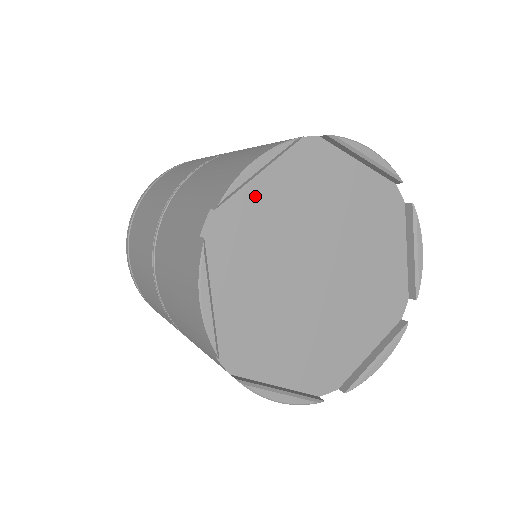
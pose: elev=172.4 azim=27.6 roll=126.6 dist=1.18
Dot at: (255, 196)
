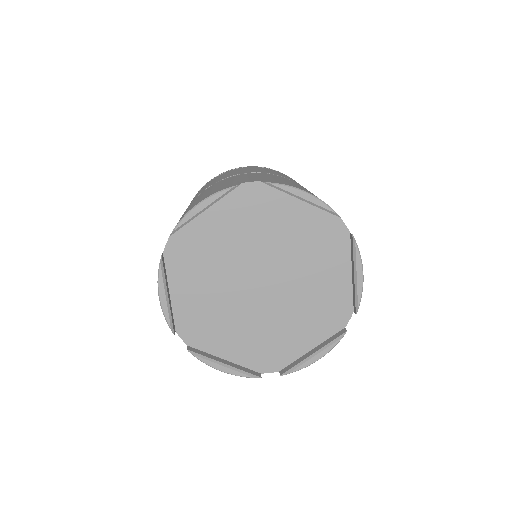
Dot at: (205, 226)
